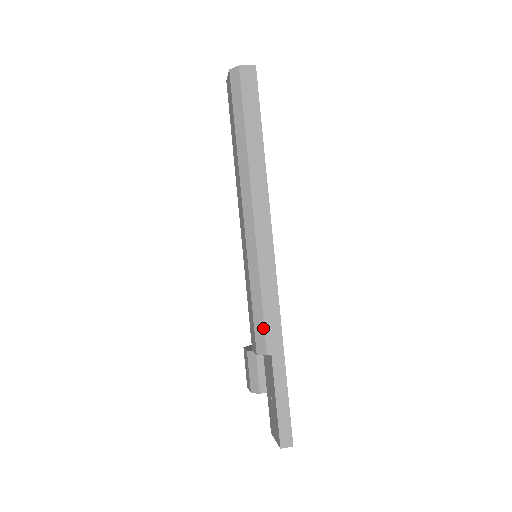
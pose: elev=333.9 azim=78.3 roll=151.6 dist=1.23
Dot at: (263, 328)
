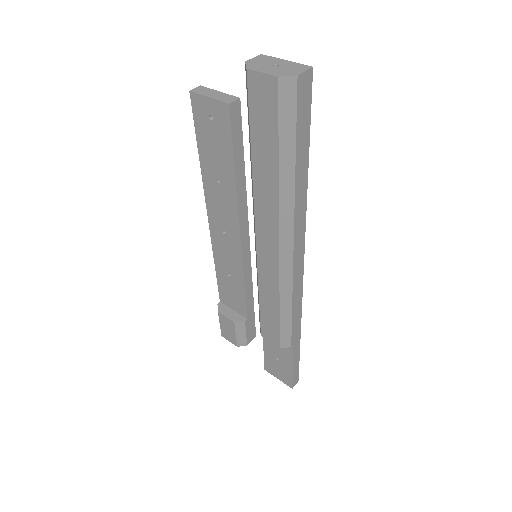
Dot at: (290, 332)
